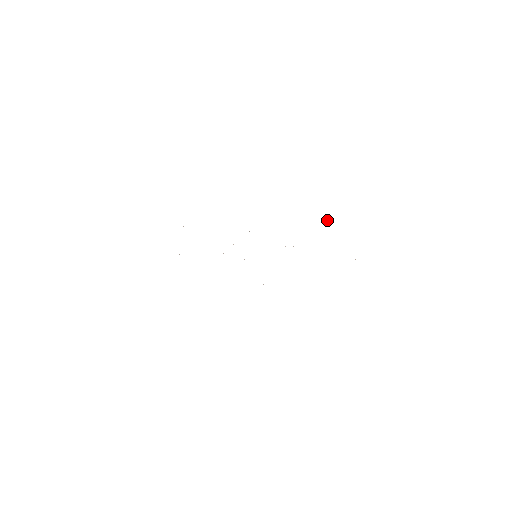
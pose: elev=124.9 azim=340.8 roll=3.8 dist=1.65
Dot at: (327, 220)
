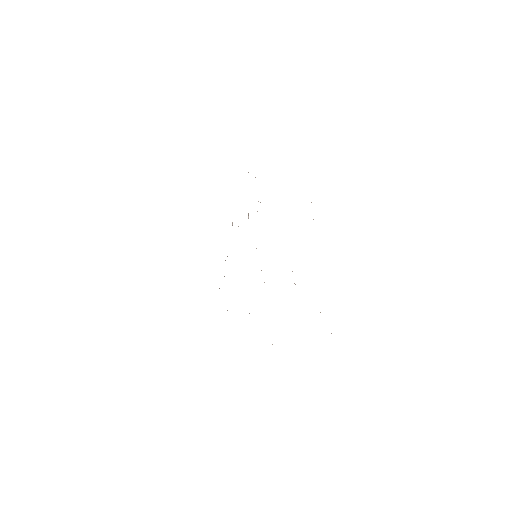
Dot at: occluded
